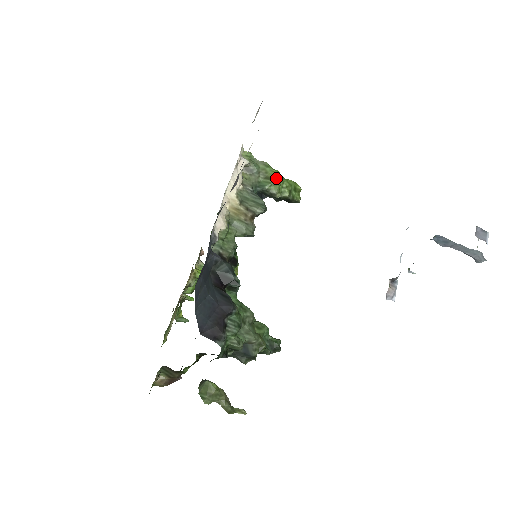
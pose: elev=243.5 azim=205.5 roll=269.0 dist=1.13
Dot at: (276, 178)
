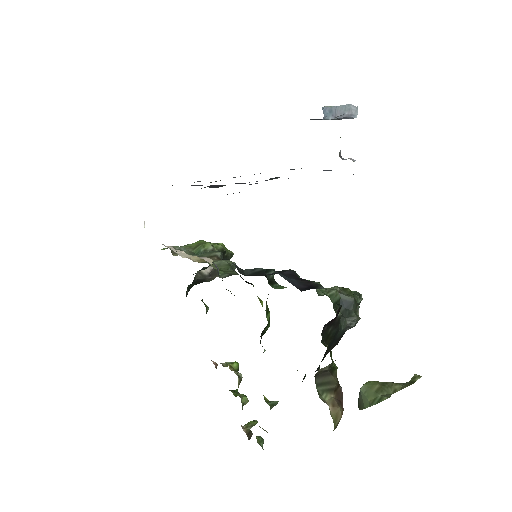
Dot at: (201, 243)
